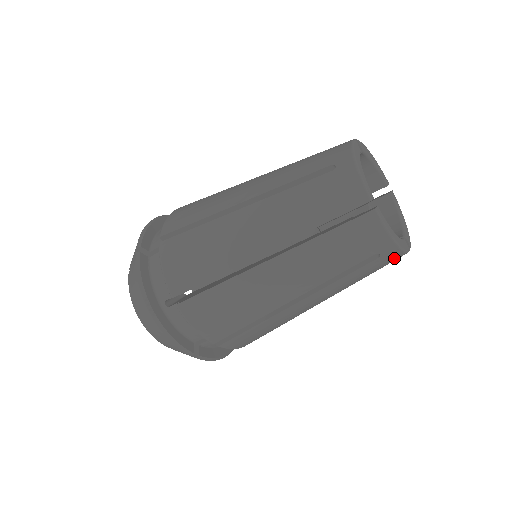
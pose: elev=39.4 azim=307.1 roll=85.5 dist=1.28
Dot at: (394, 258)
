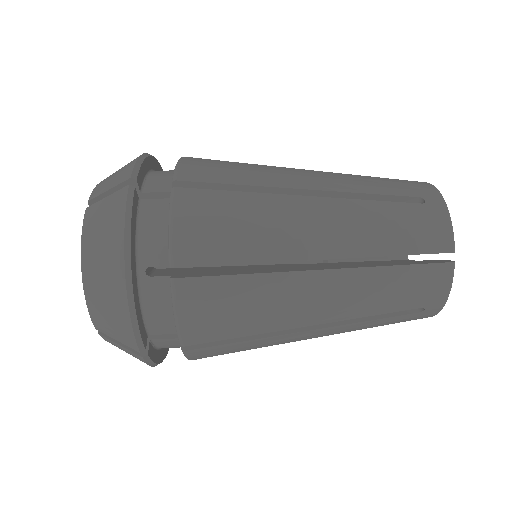
Dot at: (438, 226)
